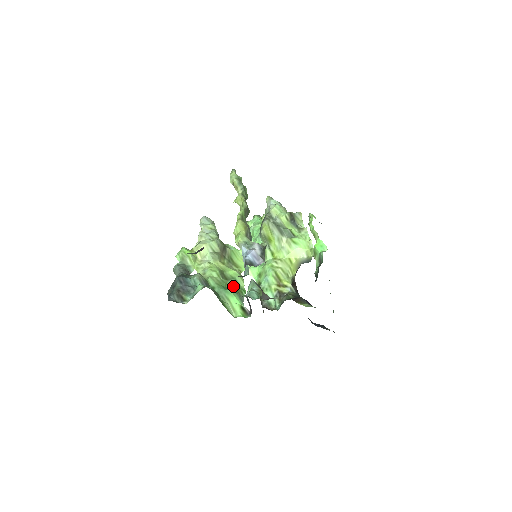
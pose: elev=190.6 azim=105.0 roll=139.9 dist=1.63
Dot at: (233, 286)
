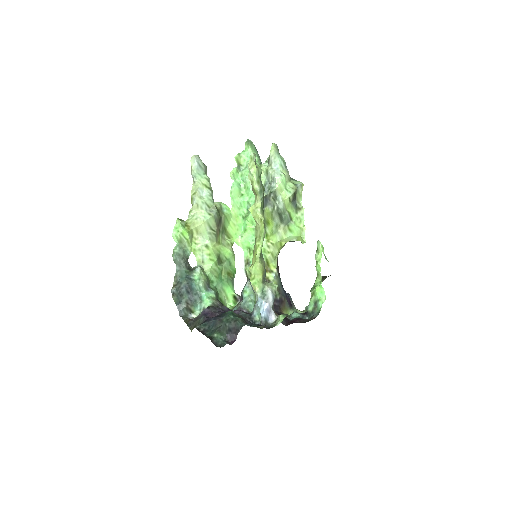
Dot at: (227, 270)
